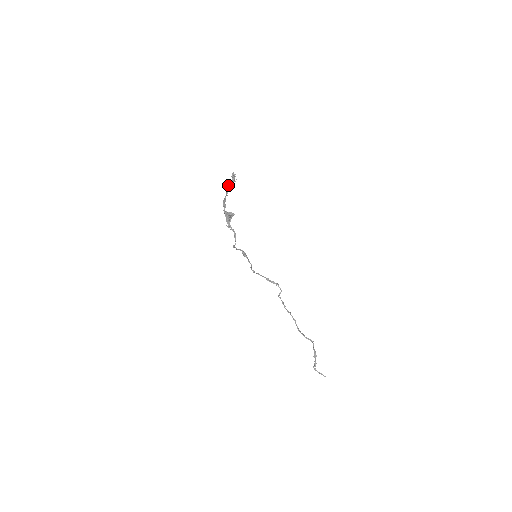
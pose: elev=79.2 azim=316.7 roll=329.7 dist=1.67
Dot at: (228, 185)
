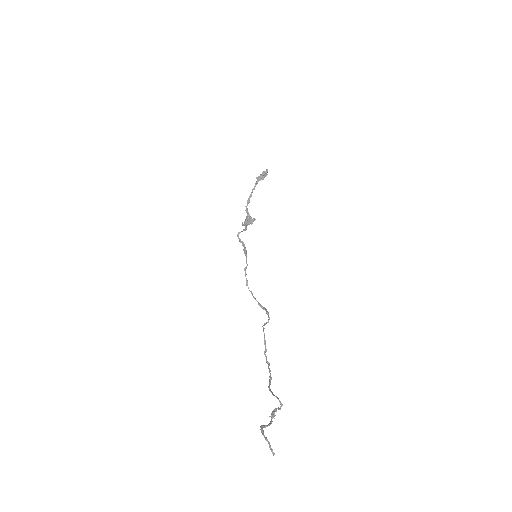
Dot at: (258, 177)
